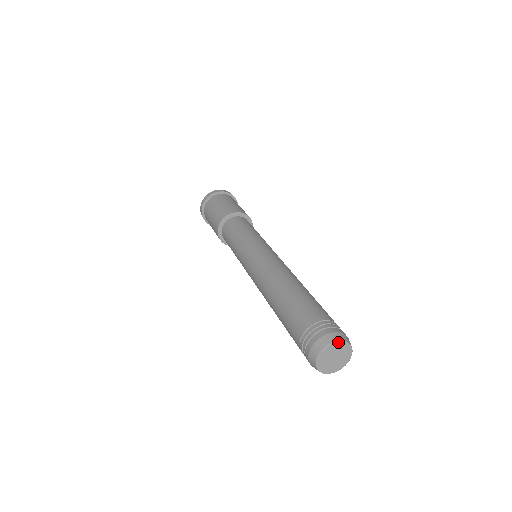
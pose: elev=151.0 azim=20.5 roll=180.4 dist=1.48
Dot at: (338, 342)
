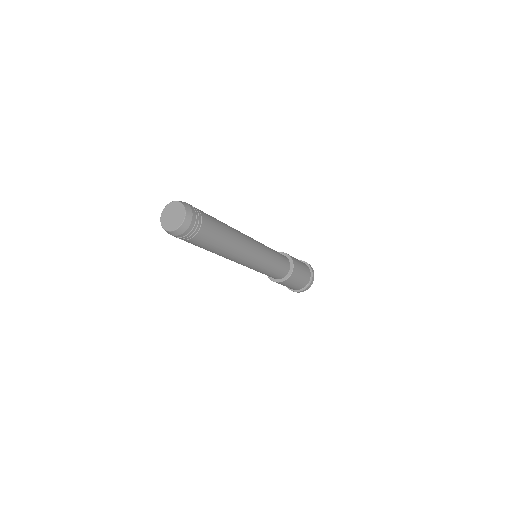
Dot at: (179, 202)
